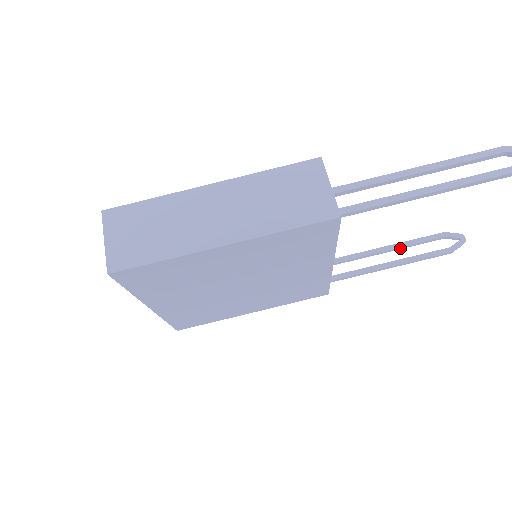
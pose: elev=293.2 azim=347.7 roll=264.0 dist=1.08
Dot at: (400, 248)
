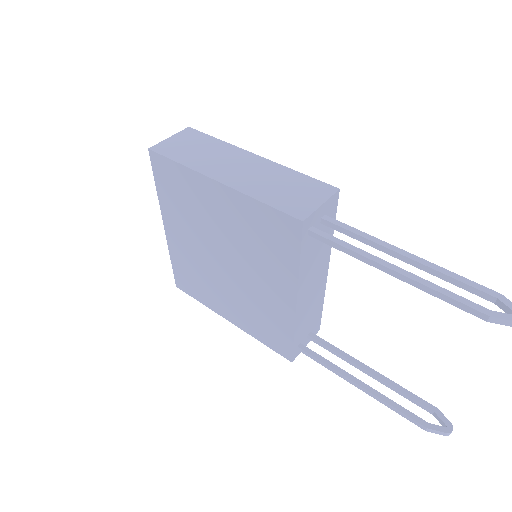
Dot at: (384, 383)
